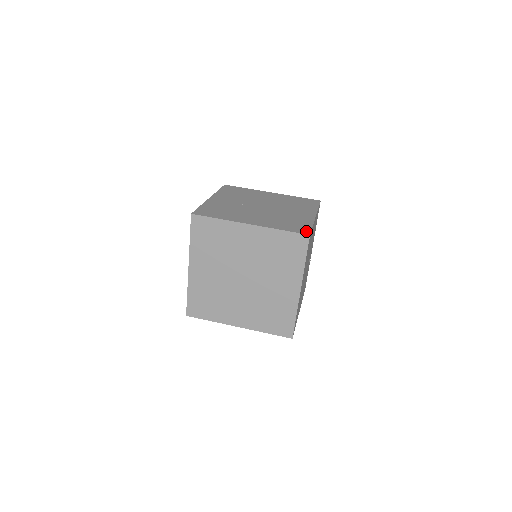
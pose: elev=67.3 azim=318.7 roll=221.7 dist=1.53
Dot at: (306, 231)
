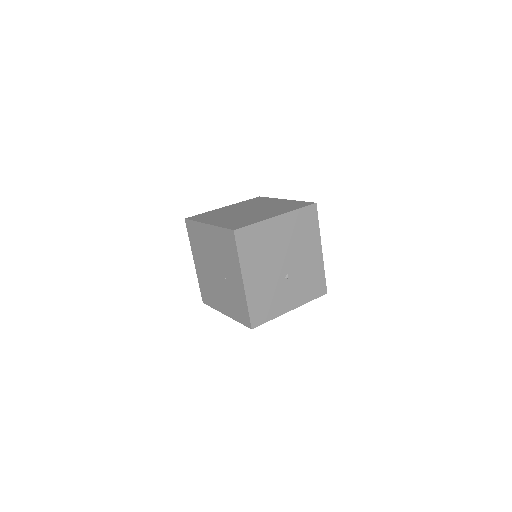
Dot at: (315, 209)
